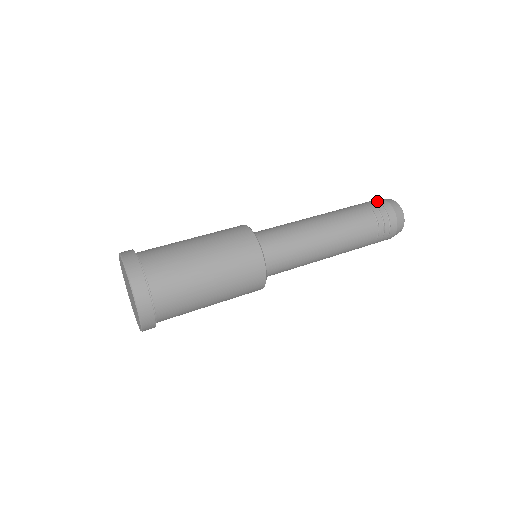
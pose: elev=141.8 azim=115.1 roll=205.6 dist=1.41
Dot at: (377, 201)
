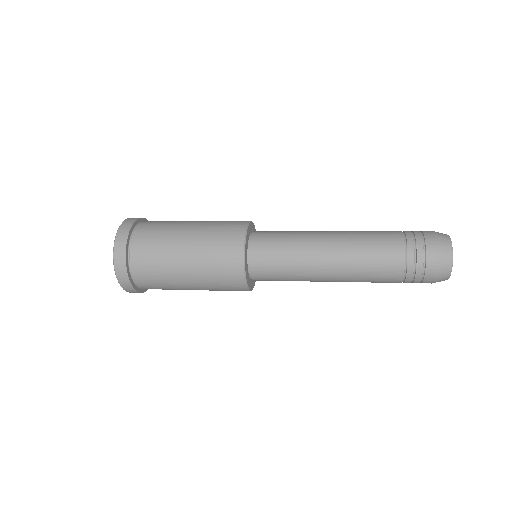
Dot at: (423, 234)
